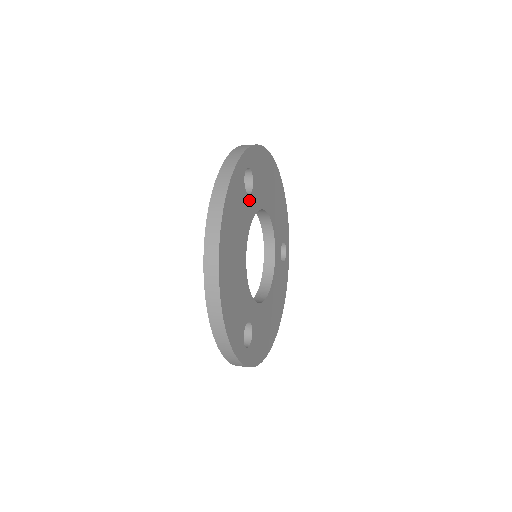
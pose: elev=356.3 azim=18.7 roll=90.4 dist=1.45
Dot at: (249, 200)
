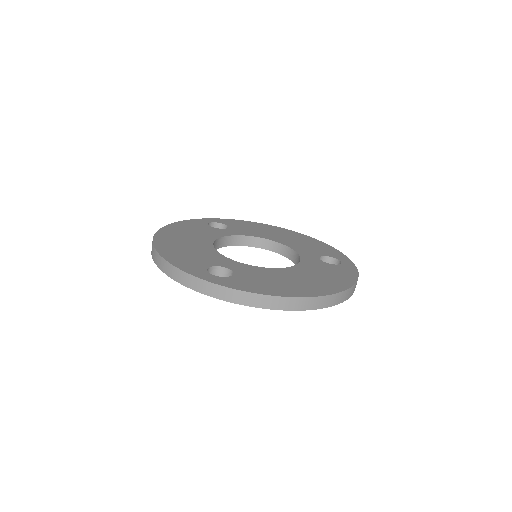
Dot at: (220, 230)
